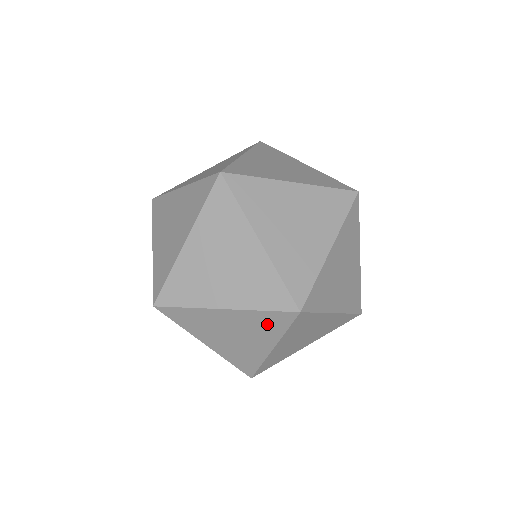
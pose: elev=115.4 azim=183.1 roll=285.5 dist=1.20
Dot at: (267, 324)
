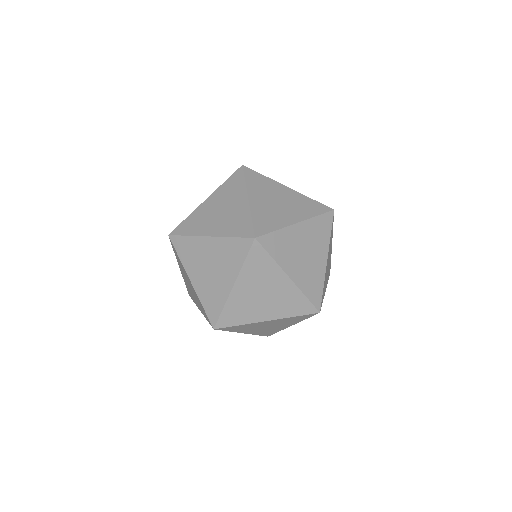
Dot at: (294, 320)
